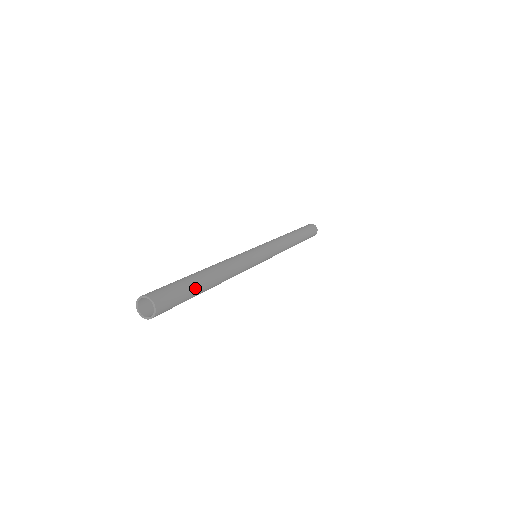
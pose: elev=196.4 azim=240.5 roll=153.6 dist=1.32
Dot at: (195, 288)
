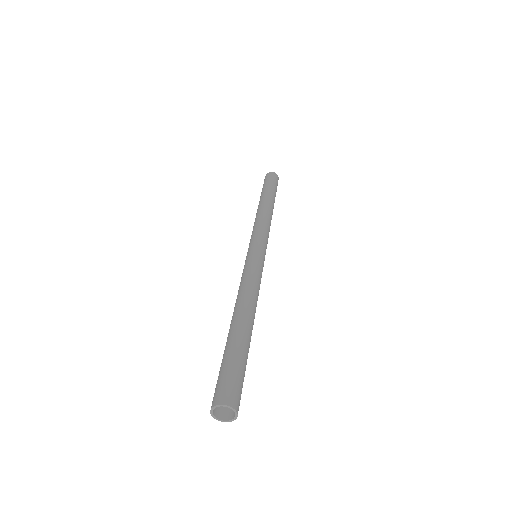
Dot at: (247, 356)
